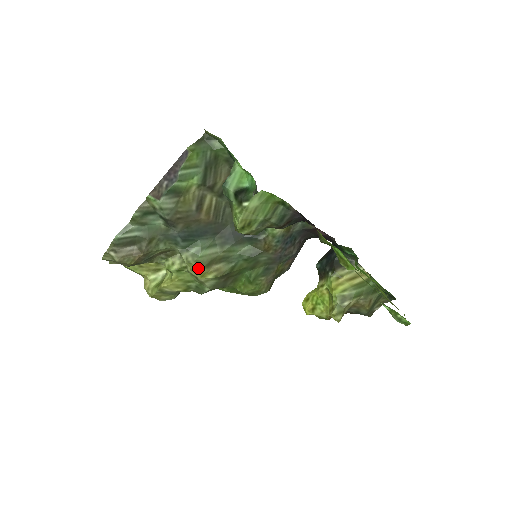
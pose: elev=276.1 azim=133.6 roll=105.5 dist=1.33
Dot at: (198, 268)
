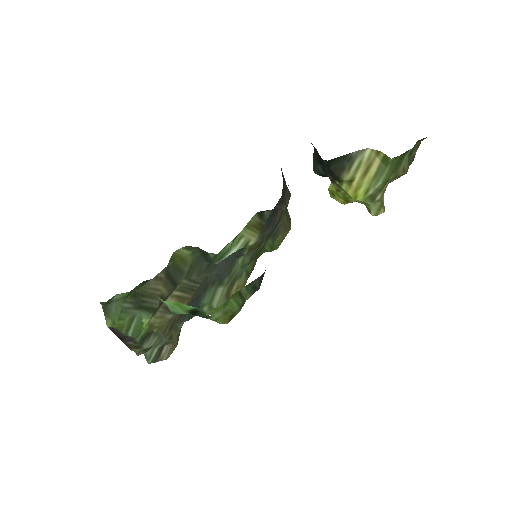
Dot at: occluded
